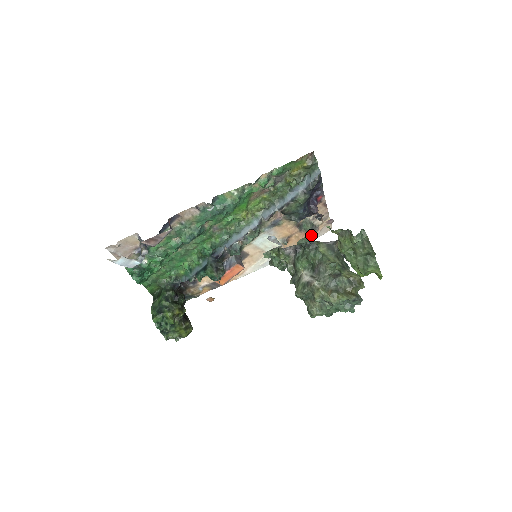
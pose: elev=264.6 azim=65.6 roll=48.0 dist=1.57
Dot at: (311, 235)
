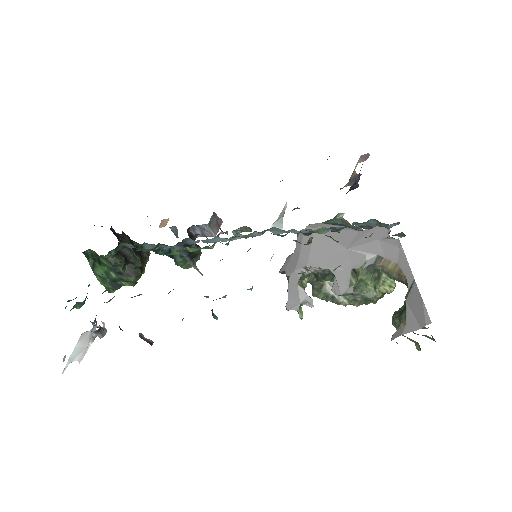
Dot at: occluded
